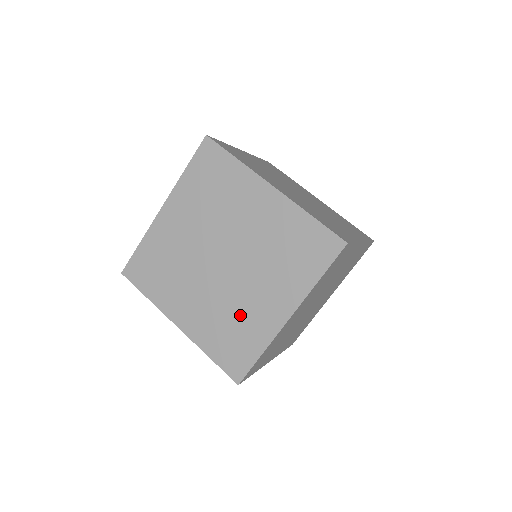
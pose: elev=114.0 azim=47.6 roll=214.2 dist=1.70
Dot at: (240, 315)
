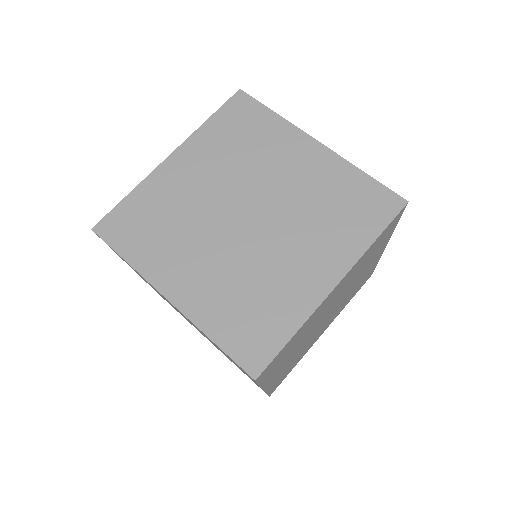
Dot at: (266, 283)
